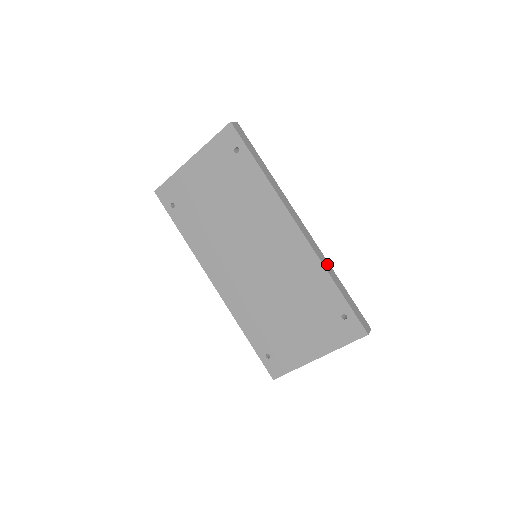
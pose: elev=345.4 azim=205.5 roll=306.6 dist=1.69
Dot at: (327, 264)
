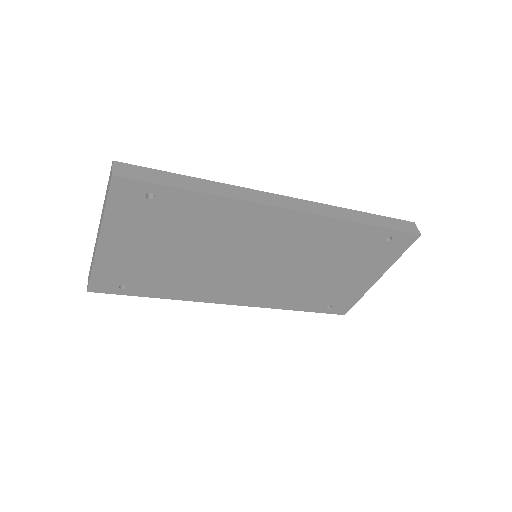
Dot at: (340, 211)
